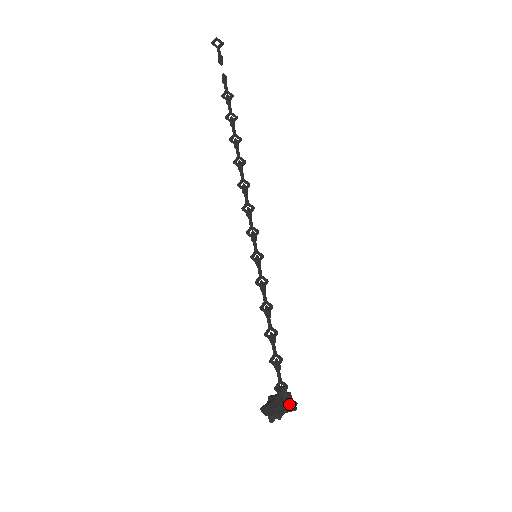
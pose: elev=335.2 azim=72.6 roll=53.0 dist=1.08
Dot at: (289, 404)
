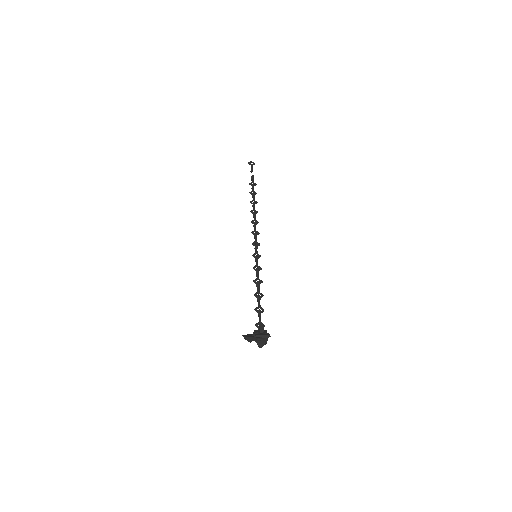
Dot at: (264, 333)
